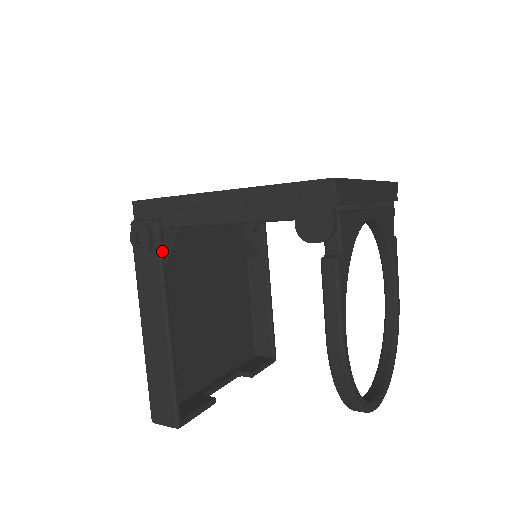
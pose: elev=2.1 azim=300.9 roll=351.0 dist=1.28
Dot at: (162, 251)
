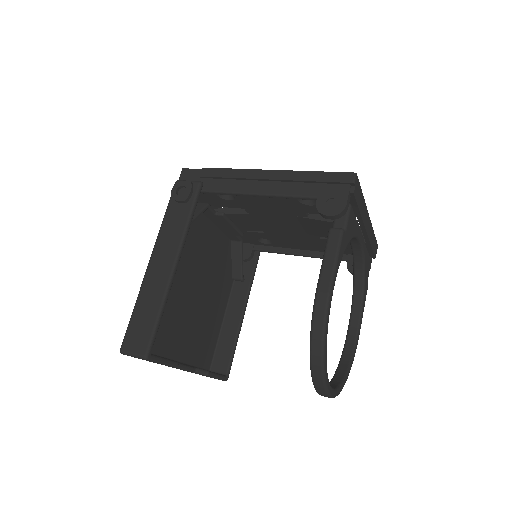
Dot at: (195, 206)
